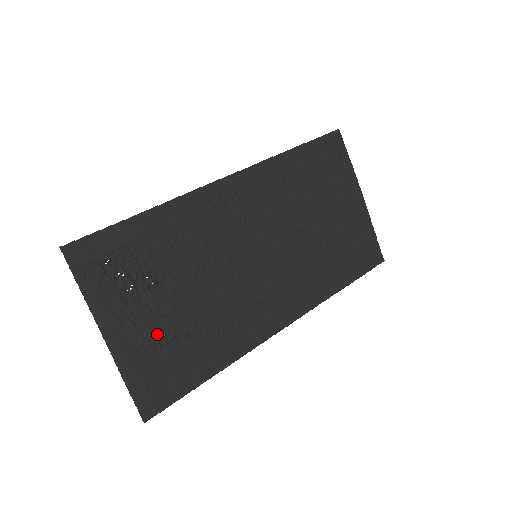
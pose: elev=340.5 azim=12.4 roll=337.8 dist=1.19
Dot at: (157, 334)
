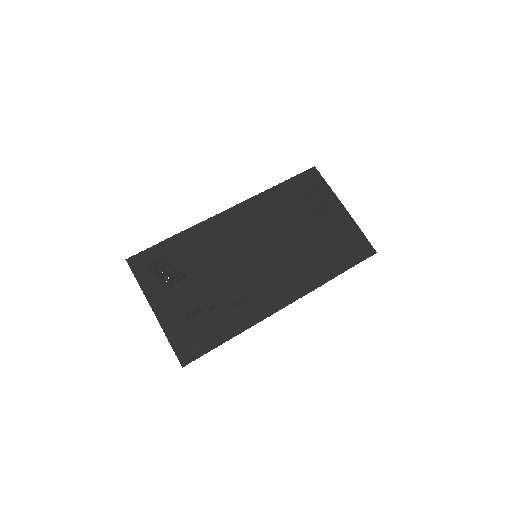
Dot at: (187, 308)
